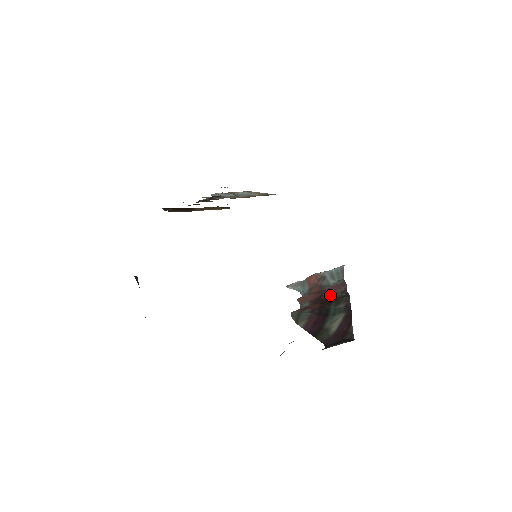
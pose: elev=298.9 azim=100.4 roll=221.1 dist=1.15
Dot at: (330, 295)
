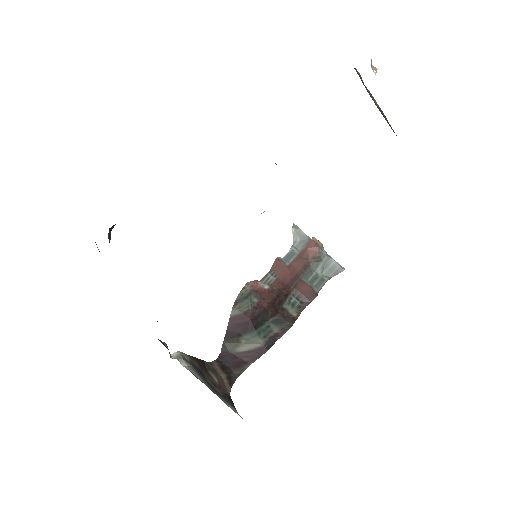
Dot at: (293, 293)
